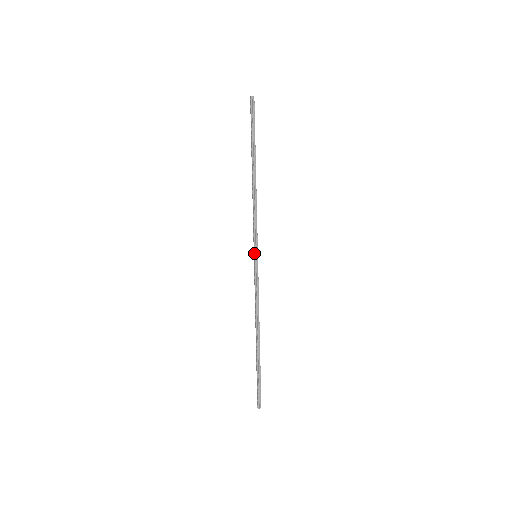
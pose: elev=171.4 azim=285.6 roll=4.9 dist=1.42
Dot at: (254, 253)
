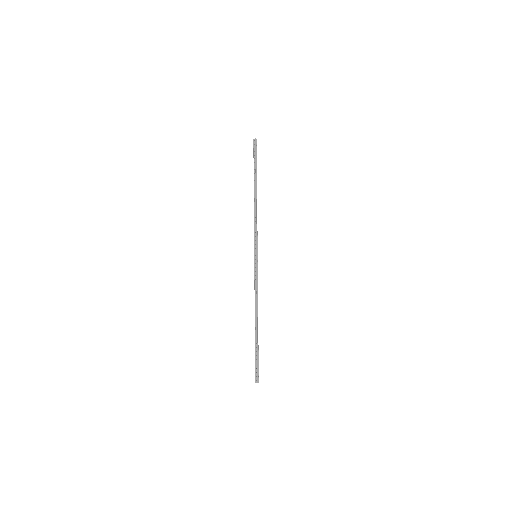
Dot at: (256, 253)
